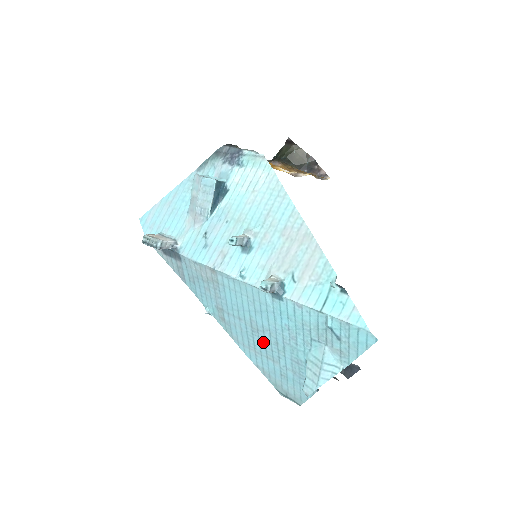
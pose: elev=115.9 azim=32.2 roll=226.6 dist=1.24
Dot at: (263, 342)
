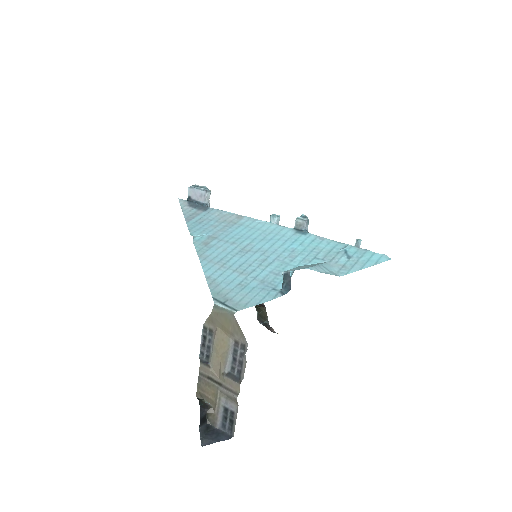
Dot at: (245, 259)
